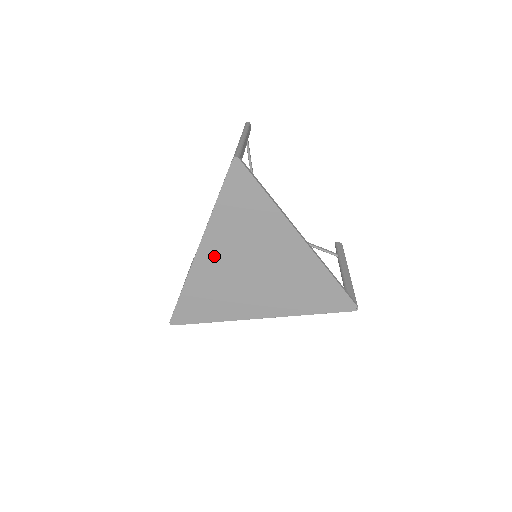
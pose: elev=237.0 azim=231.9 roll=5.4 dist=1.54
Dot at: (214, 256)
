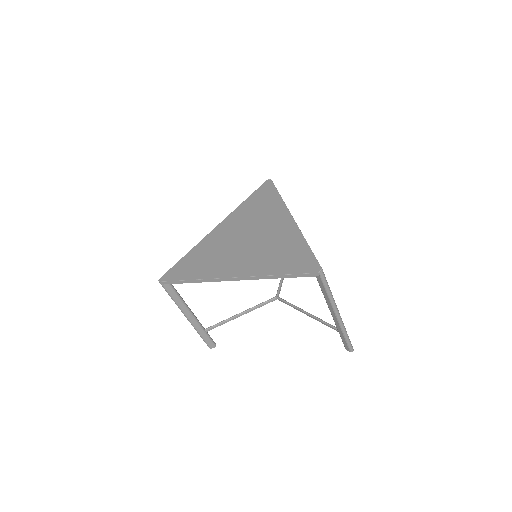
Dot at: (224, 230)
